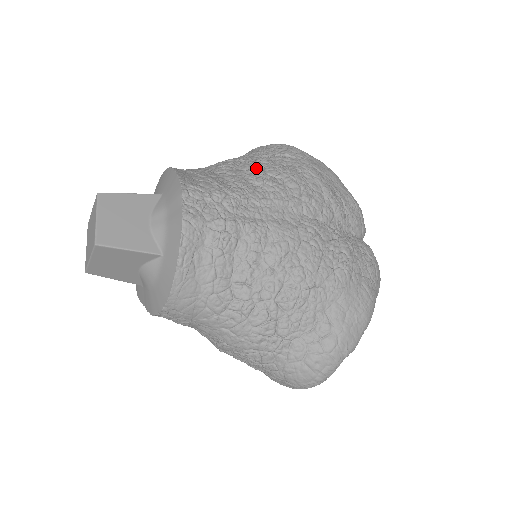
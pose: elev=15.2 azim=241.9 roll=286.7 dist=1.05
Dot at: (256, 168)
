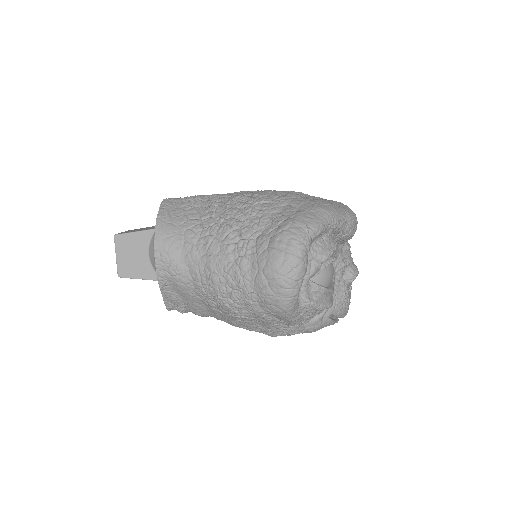
Dot at: occluded
